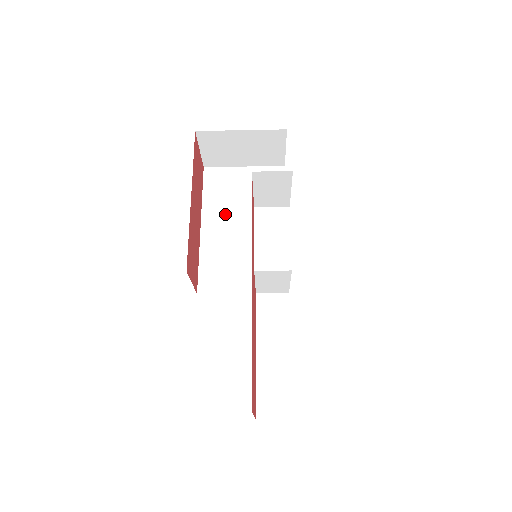
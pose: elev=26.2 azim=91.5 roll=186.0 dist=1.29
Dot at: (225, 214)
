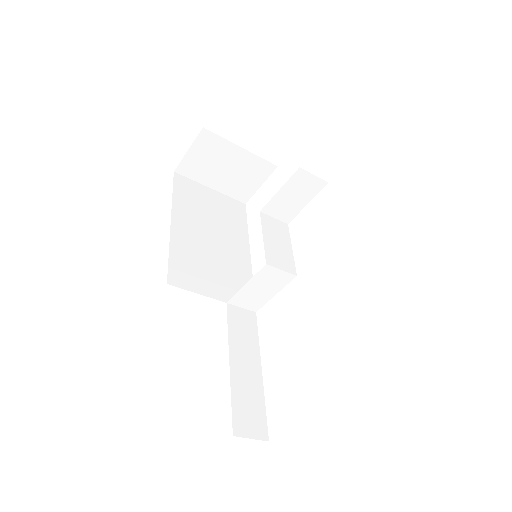
Dot at: (195, 220)
